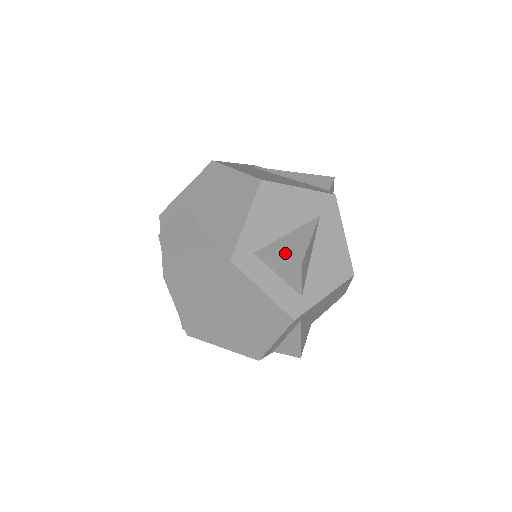
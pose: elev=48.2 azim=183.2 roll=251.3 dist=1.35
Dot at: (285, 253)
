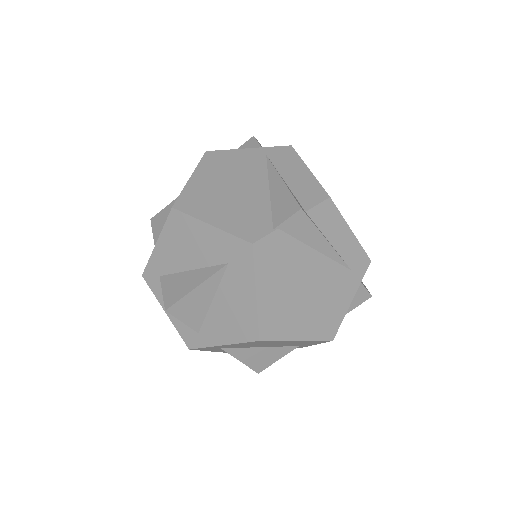
Dot at: (169, 292)
